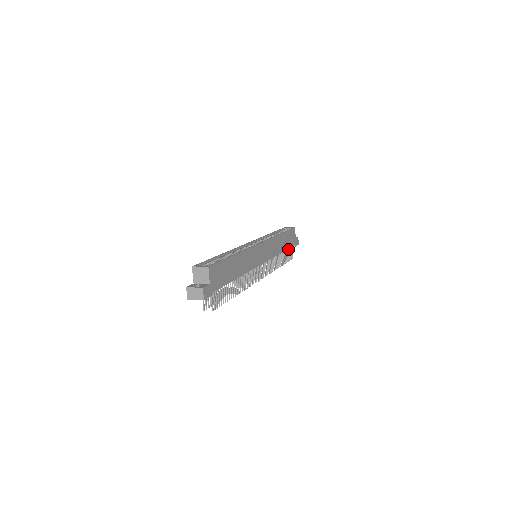
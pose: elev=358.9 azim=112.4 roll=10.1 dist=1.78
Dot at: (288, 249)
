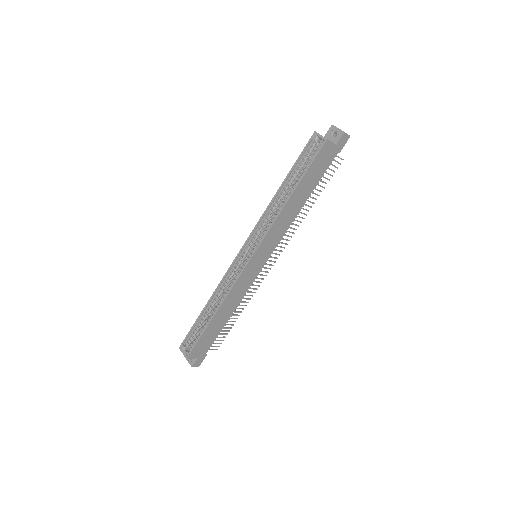
Dot at: occluded
